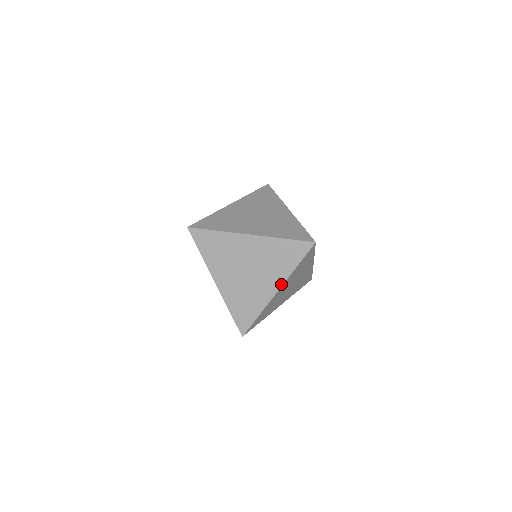
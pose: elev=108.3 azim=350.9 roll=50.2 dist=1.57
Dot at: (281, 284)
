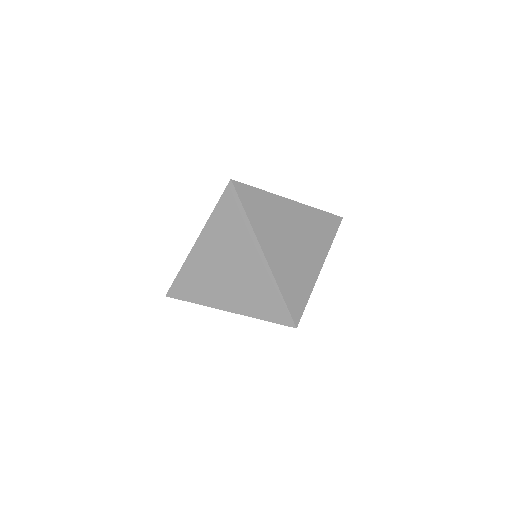
Dot at: (236, 311)
